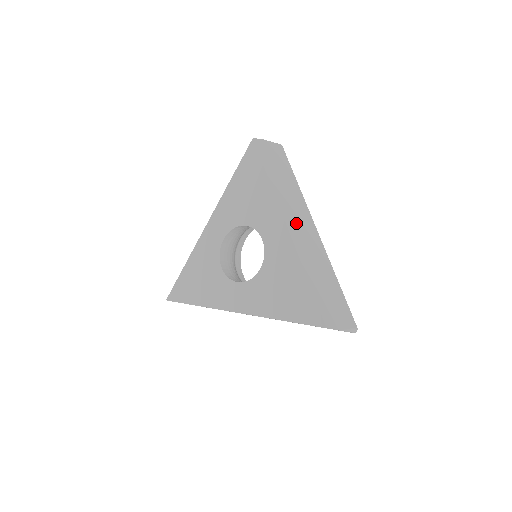
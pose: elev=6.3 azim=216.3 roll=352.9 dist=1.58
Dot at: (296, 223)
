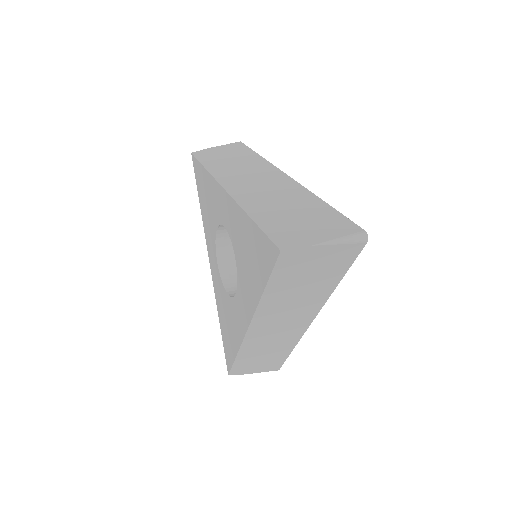
Dot at: (271, 325)
